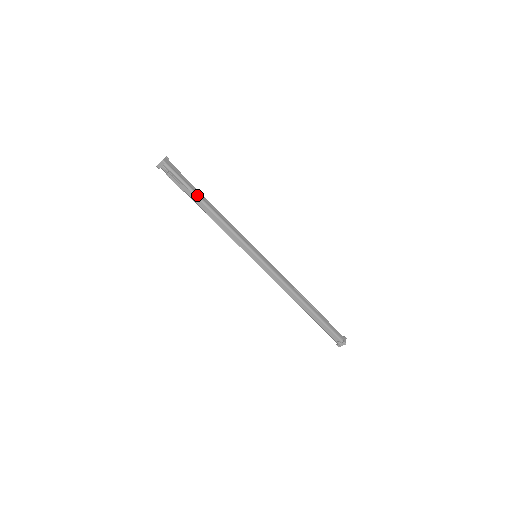
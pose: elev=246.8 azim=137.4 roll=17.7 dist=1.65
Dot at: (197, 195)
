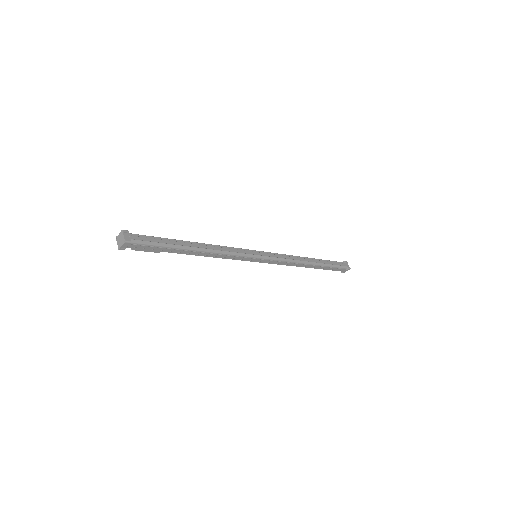
Dot at: occluded
